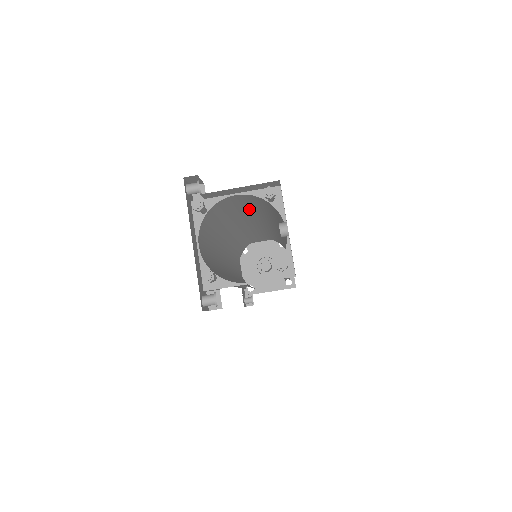
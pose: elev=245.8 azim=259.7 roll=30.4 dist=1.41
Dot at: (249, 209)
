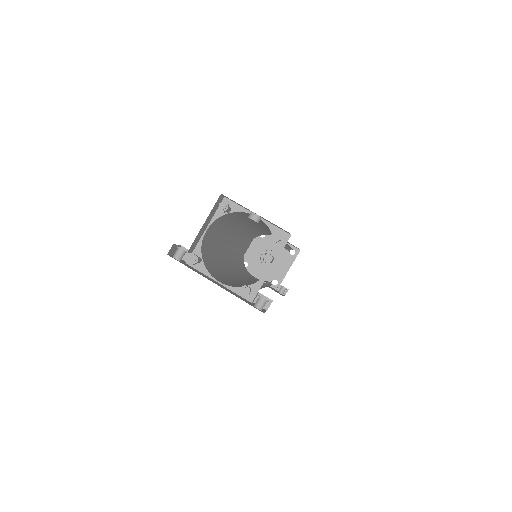
Dot at: (221, 232)
